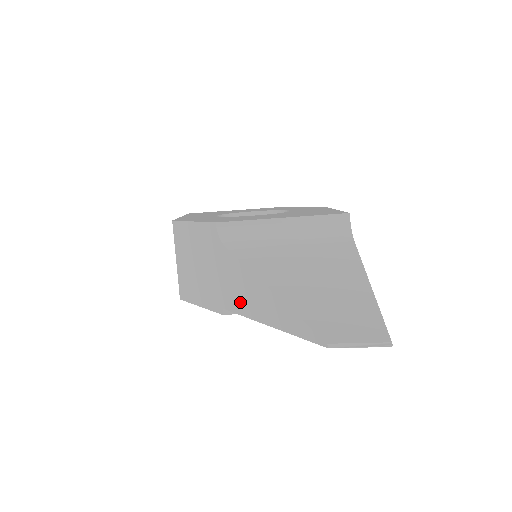
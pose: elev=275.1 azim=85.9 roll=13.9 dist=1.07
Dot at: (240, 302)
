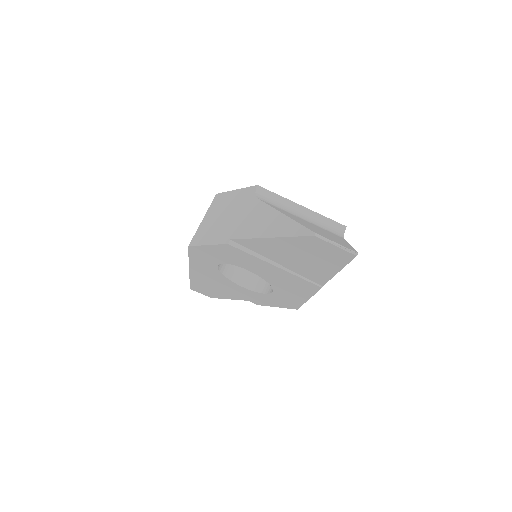
Dot at: (250, 229)
